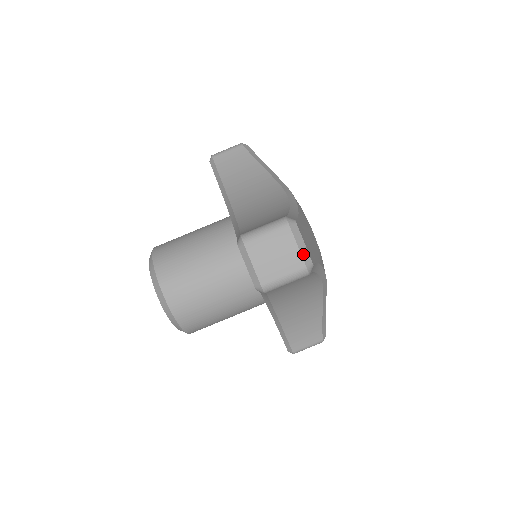
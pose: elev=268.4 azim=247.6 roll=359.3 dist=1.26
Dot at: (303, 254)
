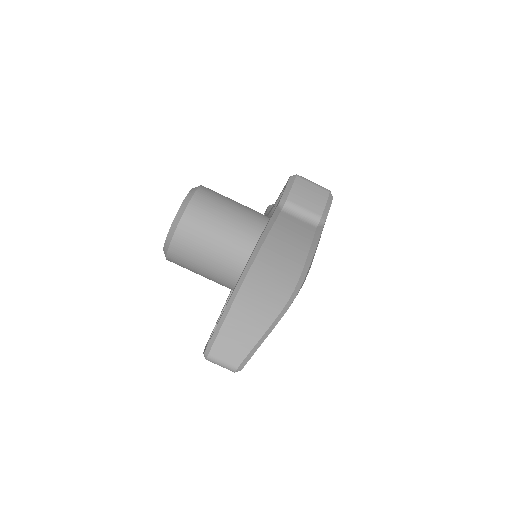
Dot at: (325, 210)
